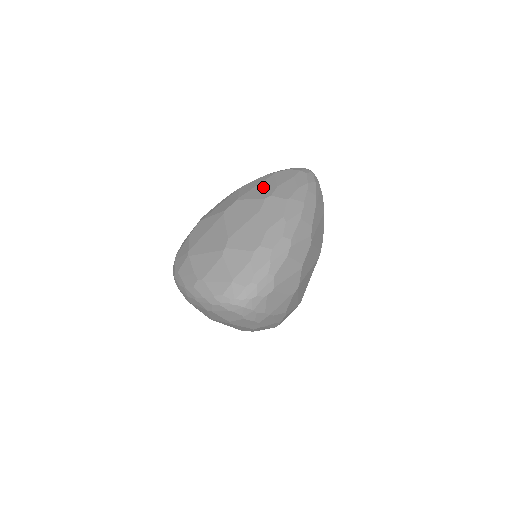
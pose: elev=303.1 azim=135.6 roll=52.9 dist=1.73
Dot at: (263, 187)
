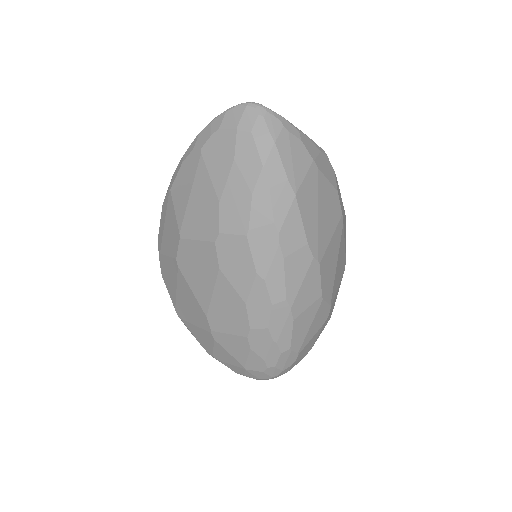
Dot at: (200, 203)
